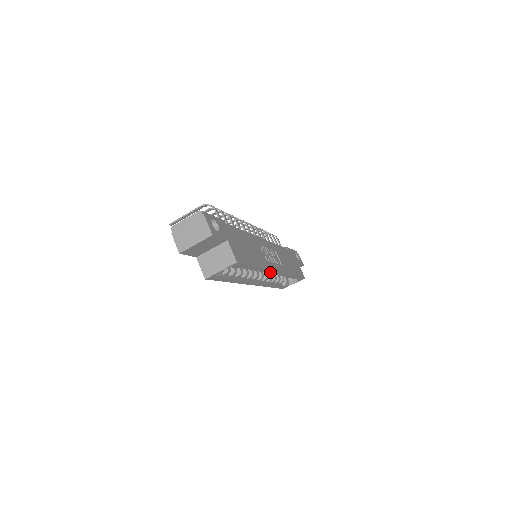
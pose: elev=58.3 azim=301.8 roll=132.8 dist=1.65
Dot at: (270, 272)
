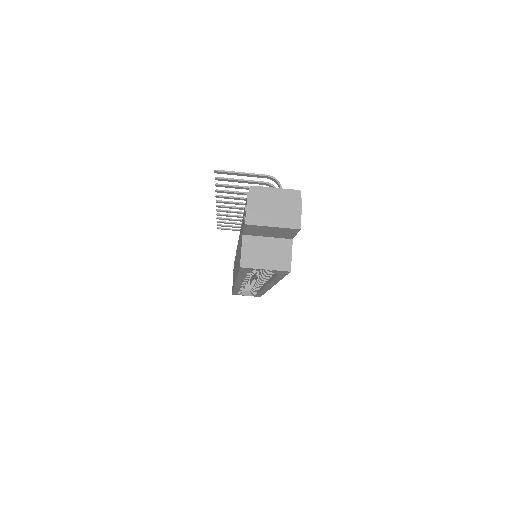
Dot at: (269, 285)
